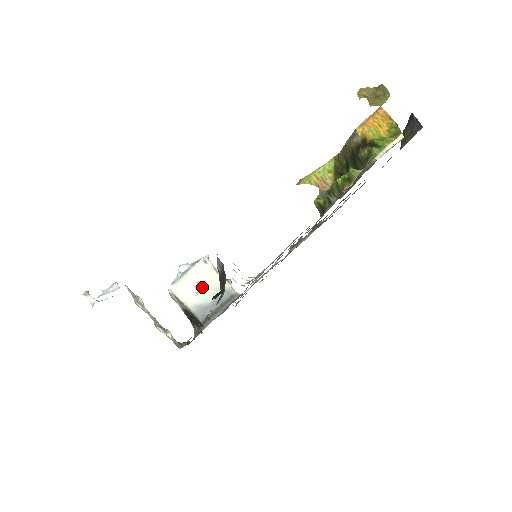
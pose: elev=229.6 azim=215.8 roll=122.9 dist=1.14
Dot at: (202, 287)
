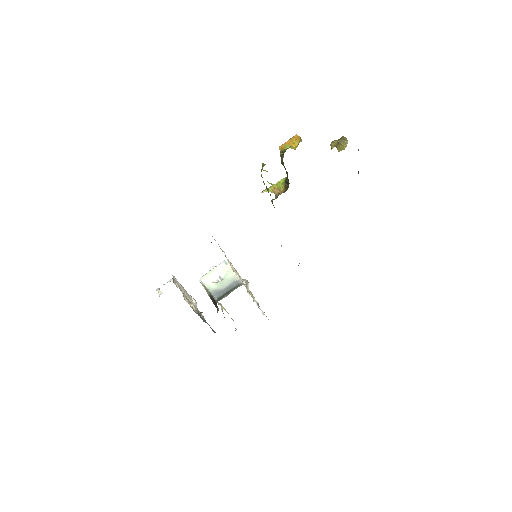
Dot at: (222, 279)
